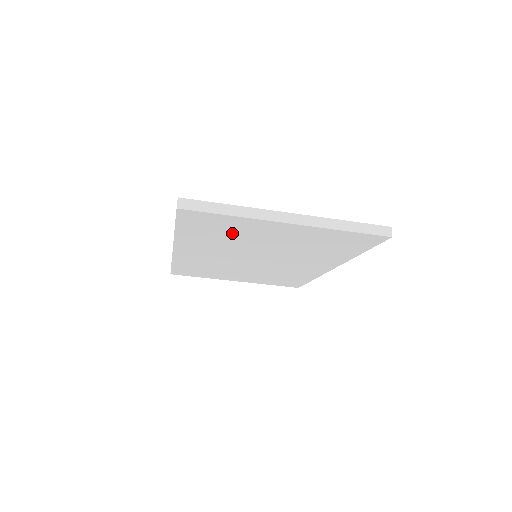
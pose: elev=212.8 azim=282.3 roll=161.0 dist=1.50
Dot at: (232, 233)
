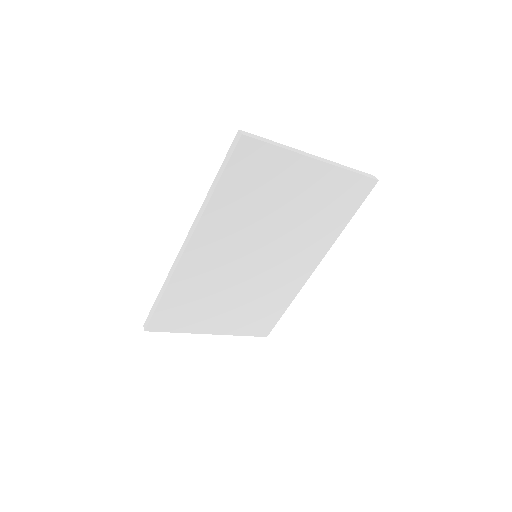
Dot at: (264, 189)
